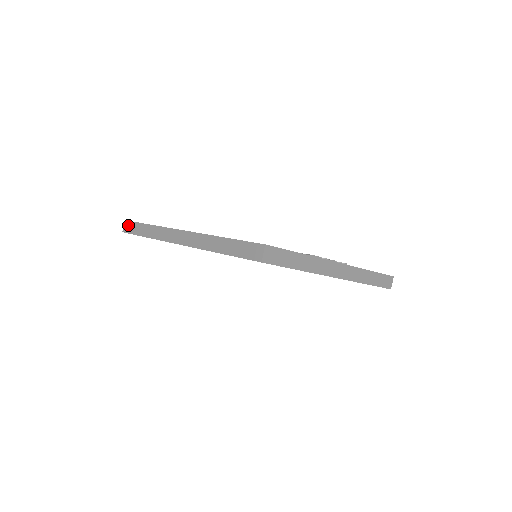
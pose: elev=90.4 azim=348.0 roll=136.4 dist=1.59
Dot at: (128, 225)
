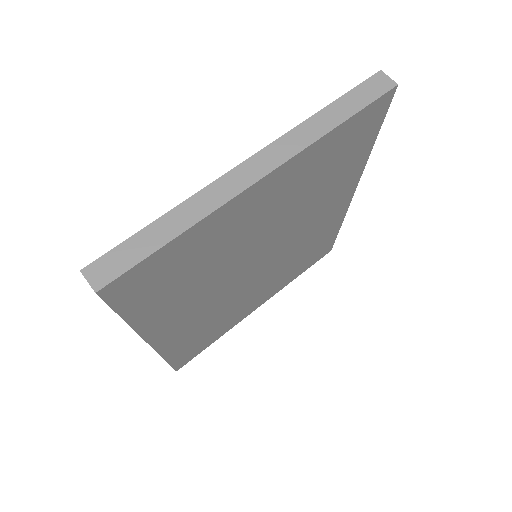
Dot at: occluded
